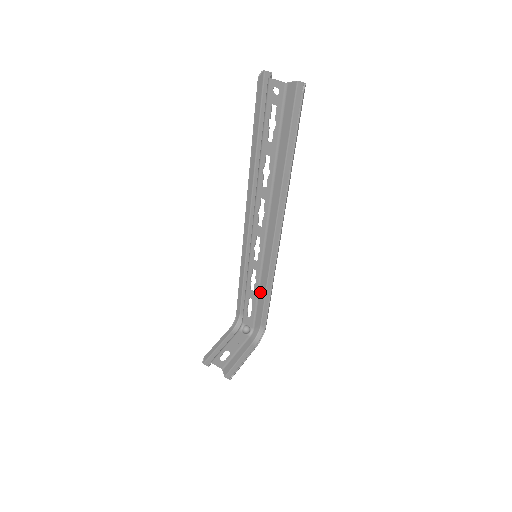
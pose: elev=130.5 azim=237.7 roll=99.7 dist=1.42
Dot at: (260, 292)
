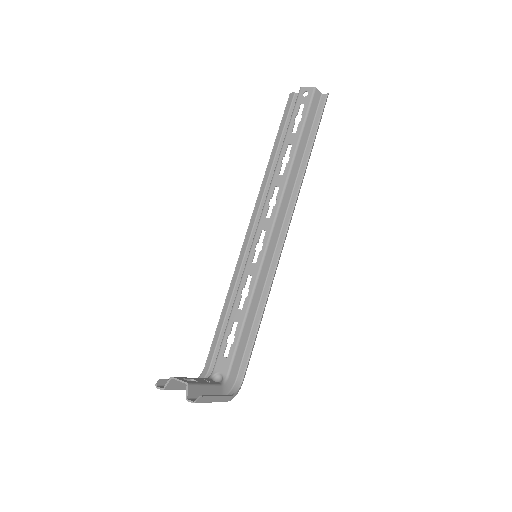
Dot at: (250, 311)
